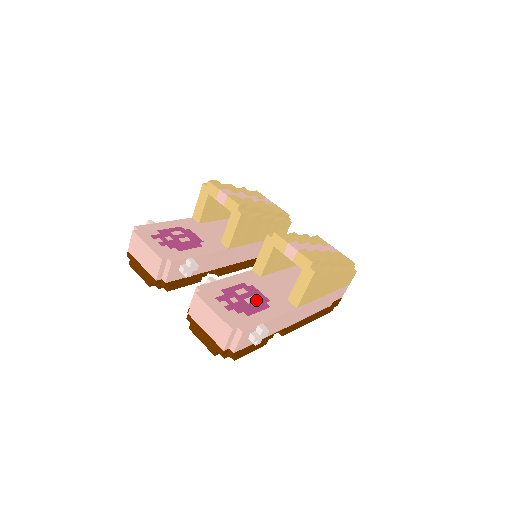
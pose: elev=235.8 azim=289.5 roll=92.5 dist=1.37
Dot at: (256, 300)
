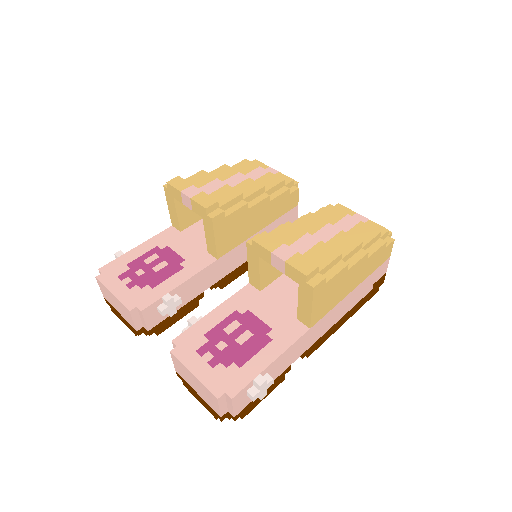
Dot at: (252, 335)
